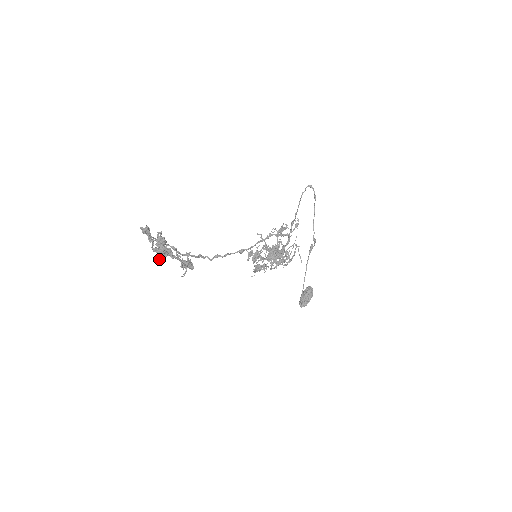
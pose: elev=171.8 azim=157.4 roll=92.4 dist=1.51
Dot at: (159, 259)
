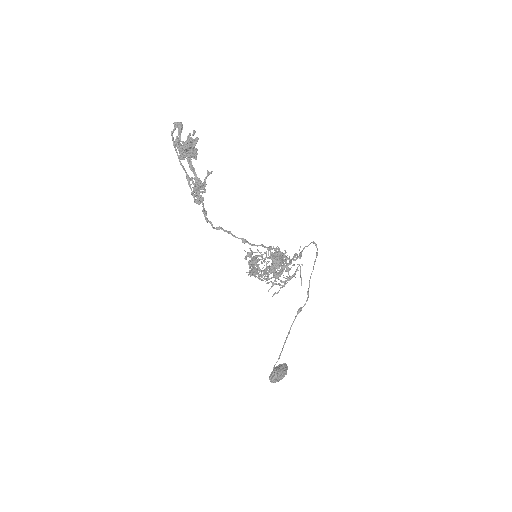
Dot at: (183, 149)
